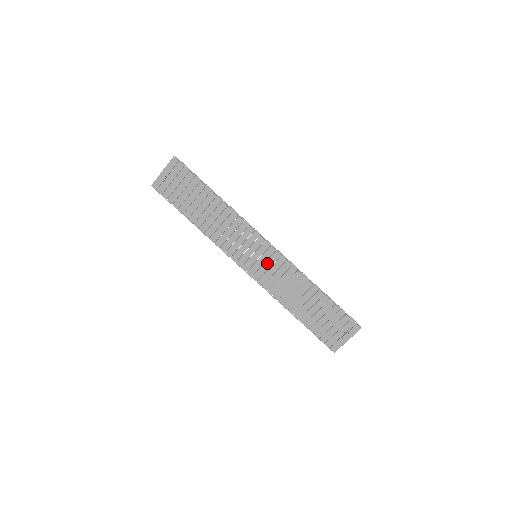
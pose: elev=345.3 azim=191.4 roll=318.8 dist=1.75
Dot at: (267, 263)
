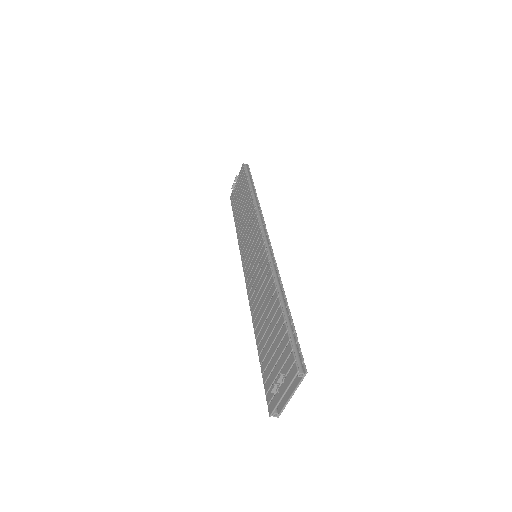
Dot at: (256, 262)
